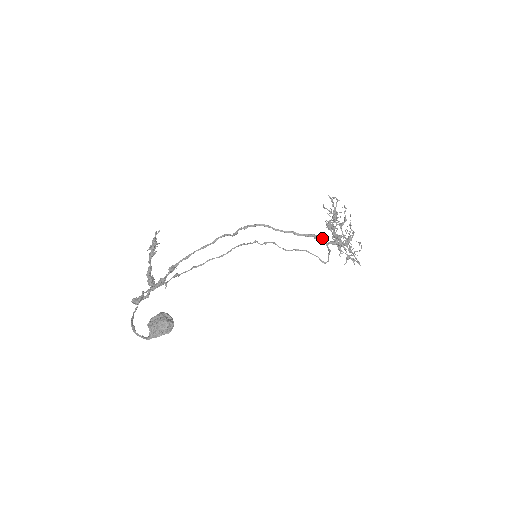
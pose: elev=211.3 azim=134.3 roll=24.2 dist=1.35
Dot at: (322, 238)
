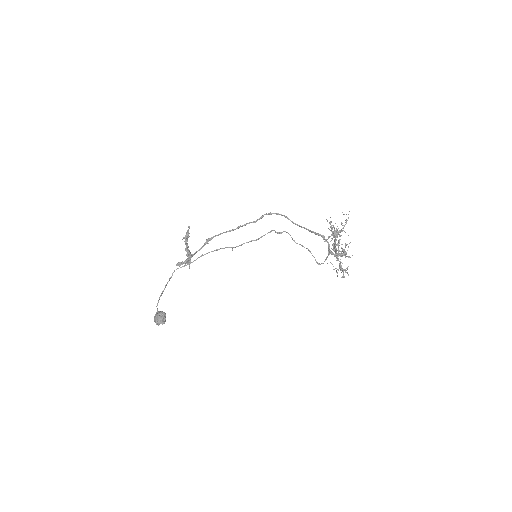
Dot at: occluded
